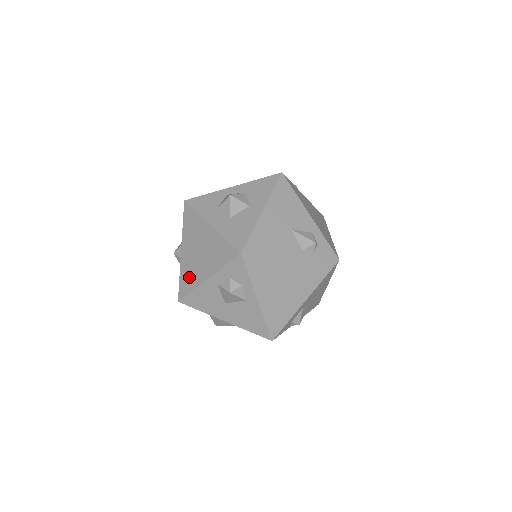
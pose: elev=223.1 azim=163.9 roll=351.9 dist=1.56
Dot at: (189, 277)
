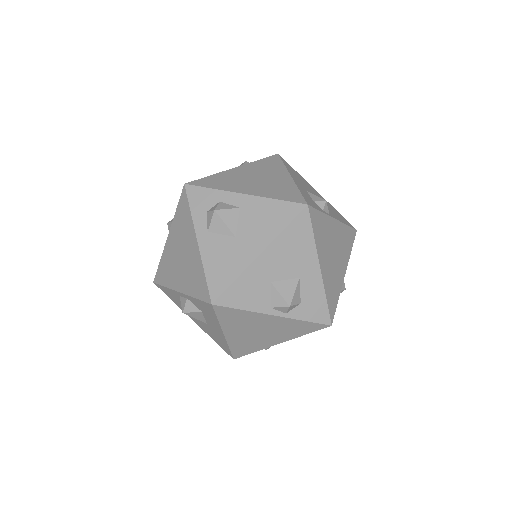
Dot at: (195, 277)
